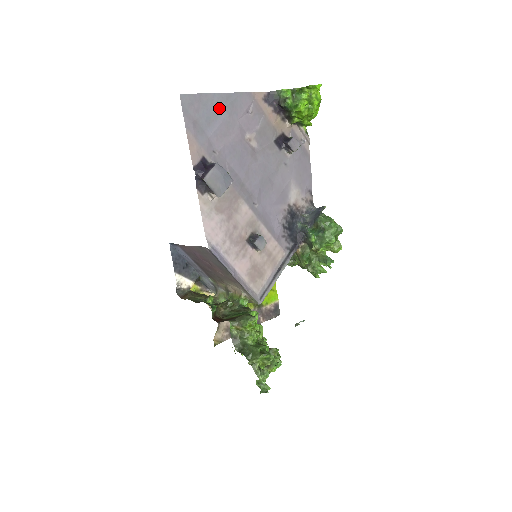
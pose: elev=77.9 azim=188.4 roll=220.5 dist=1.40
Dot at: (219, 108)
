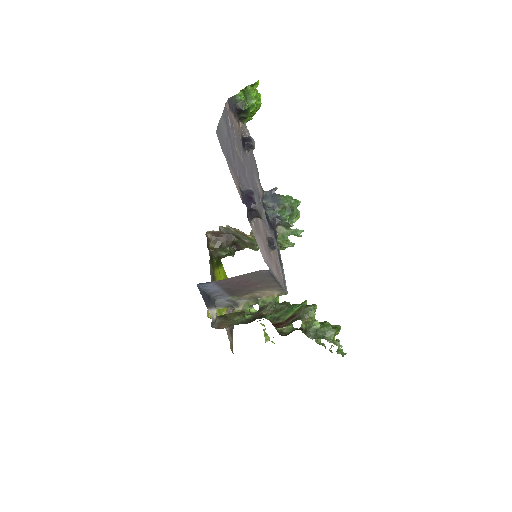
Dot at: (226, 133)
